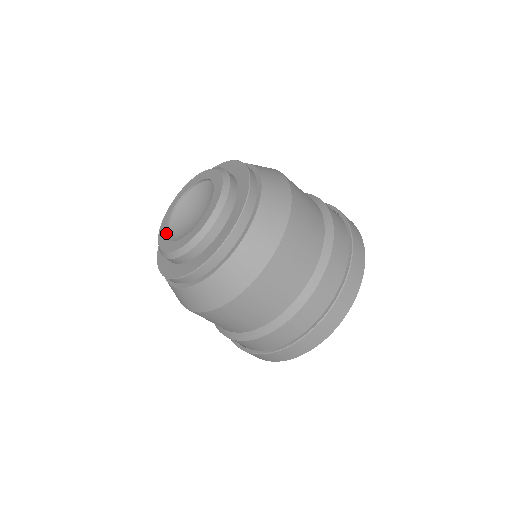
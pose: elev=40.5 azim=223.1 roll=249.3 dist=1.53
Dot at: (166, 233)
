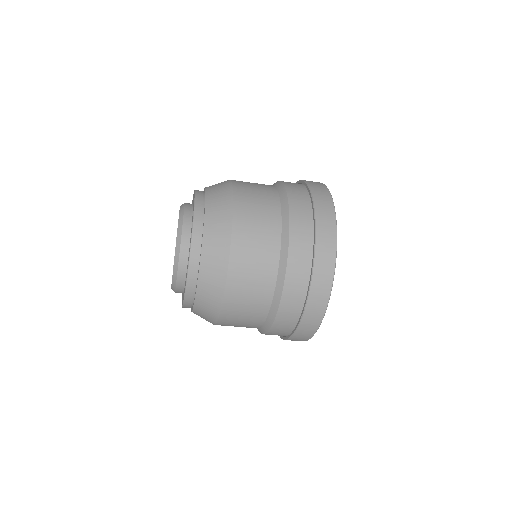
Dot at: occluded
